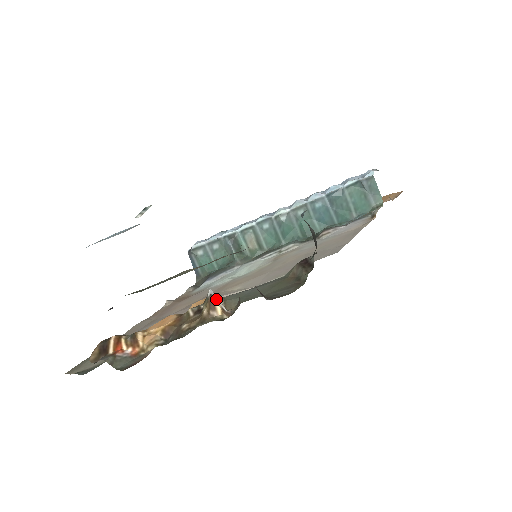
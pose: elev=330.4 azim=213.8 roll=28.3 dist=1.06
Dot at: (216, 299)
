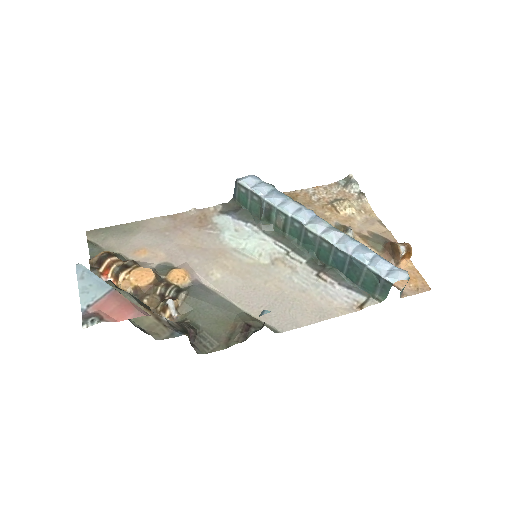
Dot at: (170, 308)
